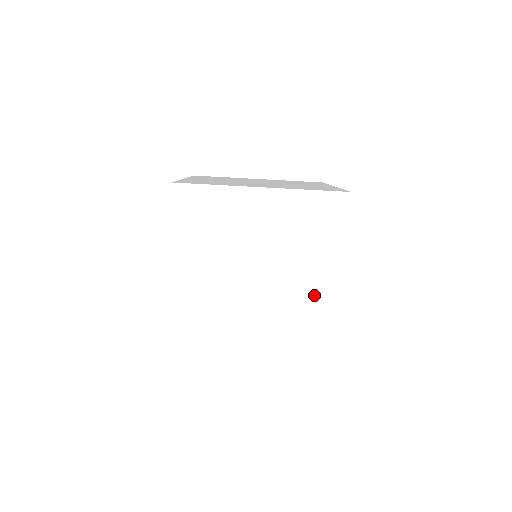
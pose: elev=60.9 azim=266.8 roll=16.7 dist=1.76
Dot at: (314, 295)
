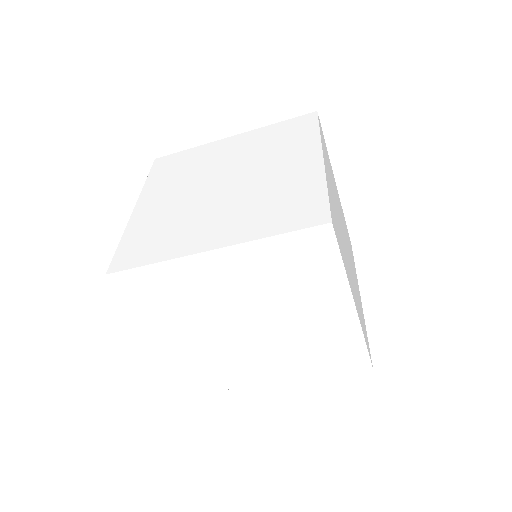
Dot at: (325, 327)
